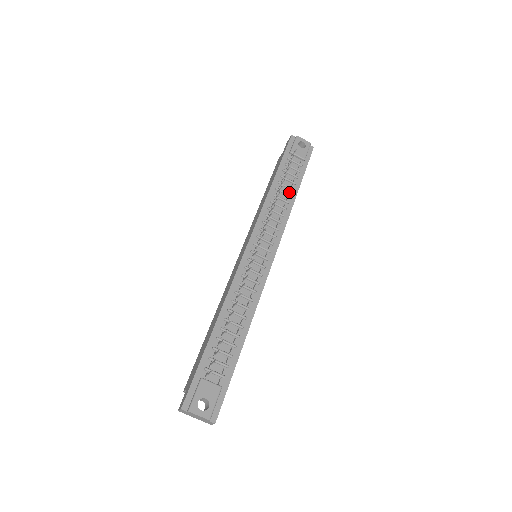
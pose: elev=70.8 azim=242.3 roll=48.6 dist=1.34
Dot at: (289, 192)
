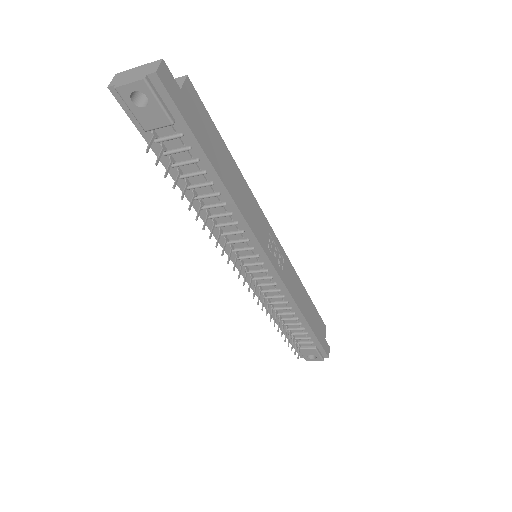
Dot at: (212, 188)
